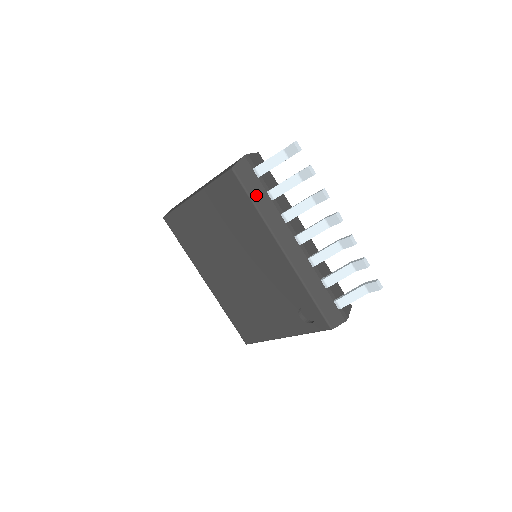
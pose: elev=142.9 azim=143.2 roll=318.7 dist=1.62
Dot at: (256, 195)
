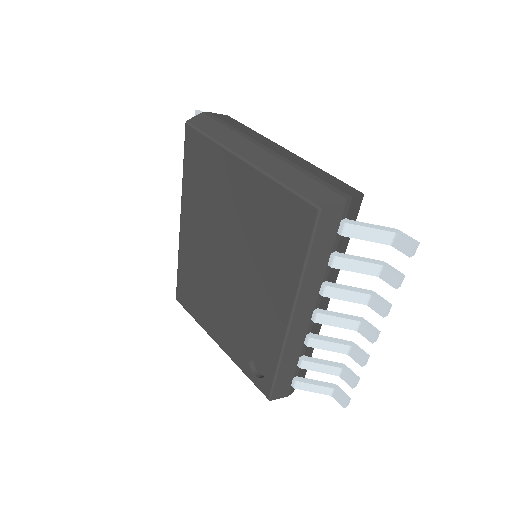
Dot at: (317, 252)
